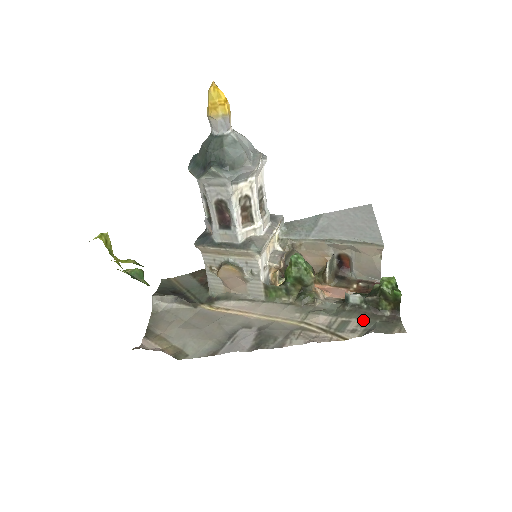
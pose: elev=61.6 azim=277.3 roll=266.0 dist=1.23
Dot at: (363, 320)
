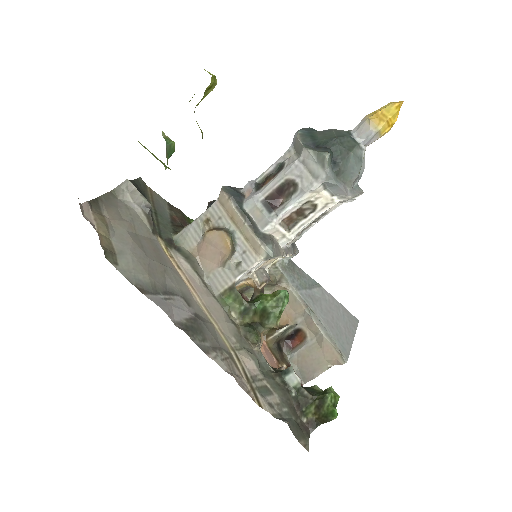
Dot at: (283, 404)
